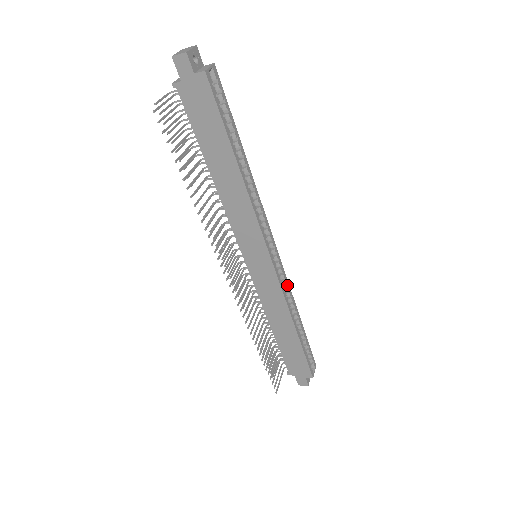
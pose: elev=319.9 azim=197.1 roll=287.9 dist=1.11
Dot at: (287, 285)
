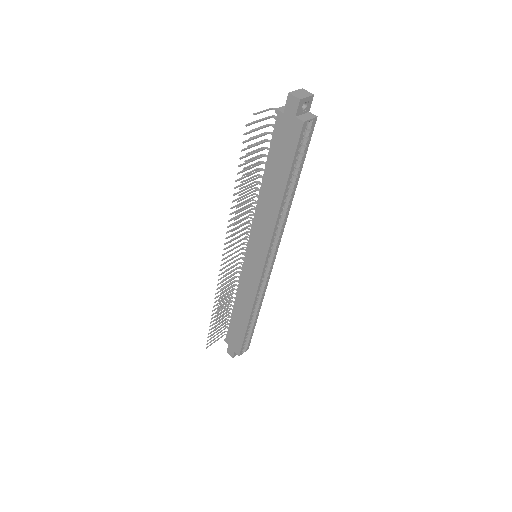
Dot at: (264, 289)
